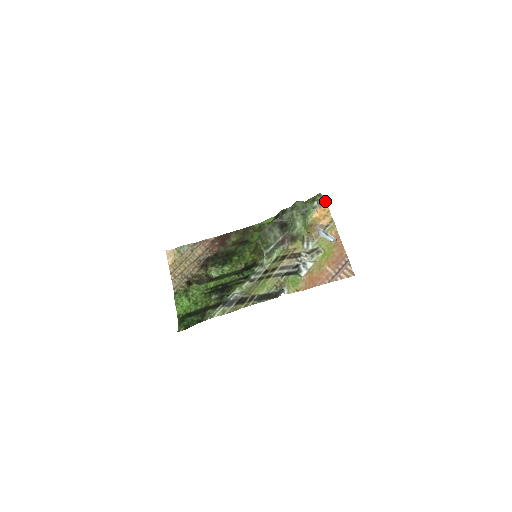
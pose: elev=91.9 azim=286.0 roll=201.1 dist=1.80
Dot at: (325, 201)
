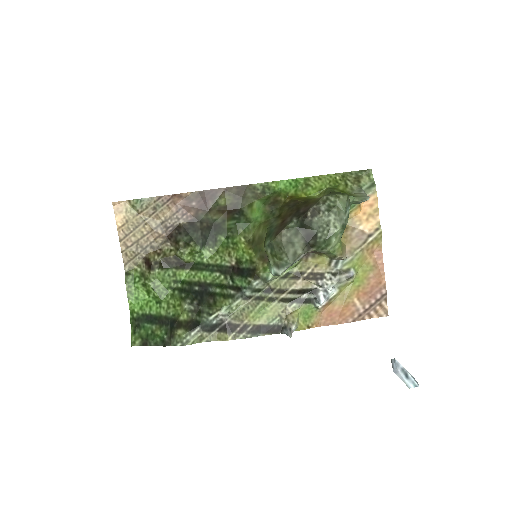
Dot at: occluded
